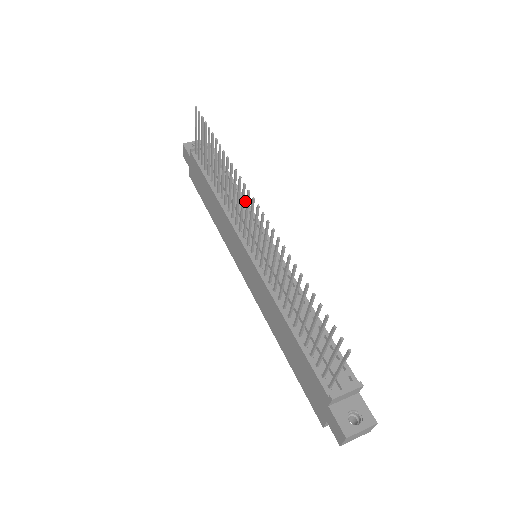
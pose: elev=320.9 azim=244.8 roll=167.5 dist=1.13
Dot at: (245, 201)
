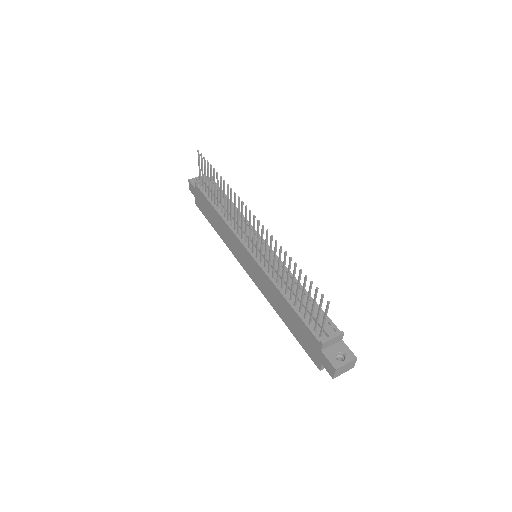
Dot at: (243, 217)
